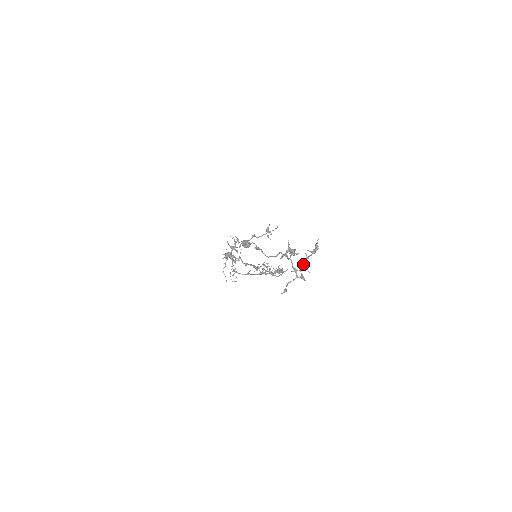
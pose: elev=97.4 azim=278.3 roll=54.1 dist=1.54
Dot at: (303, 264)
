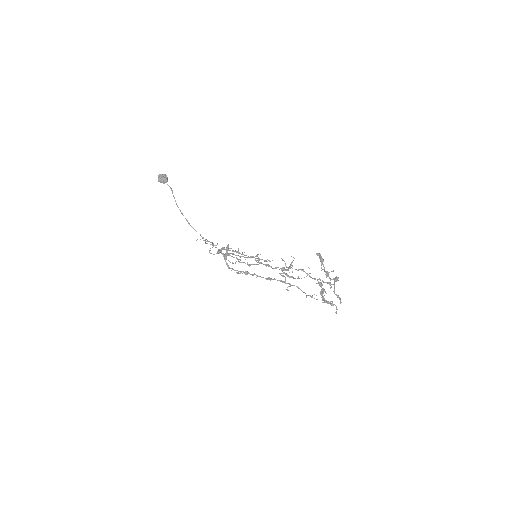
Dot at: (328, 276)
